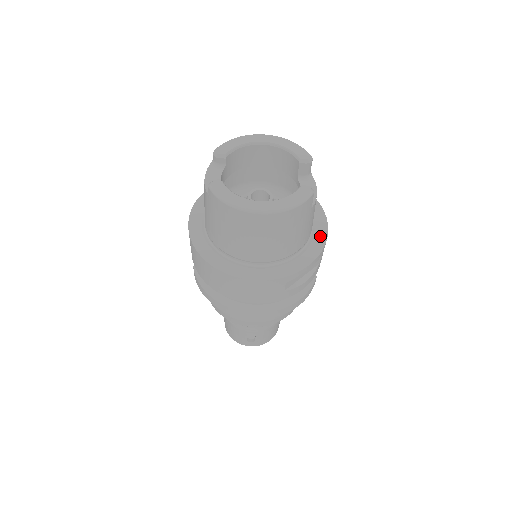
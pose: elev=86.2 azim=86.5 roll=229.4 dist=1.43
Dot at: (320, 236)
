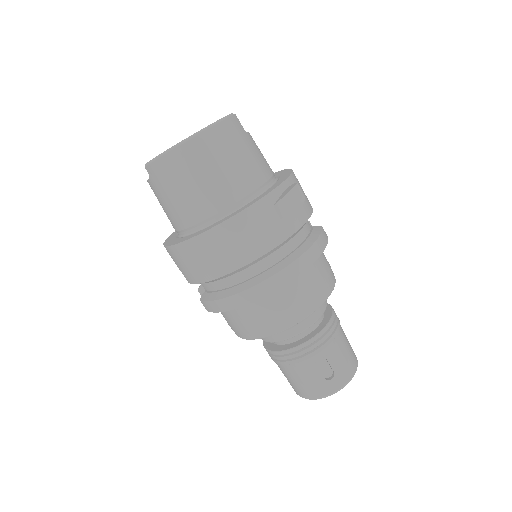
Dot at: (285, 173)
